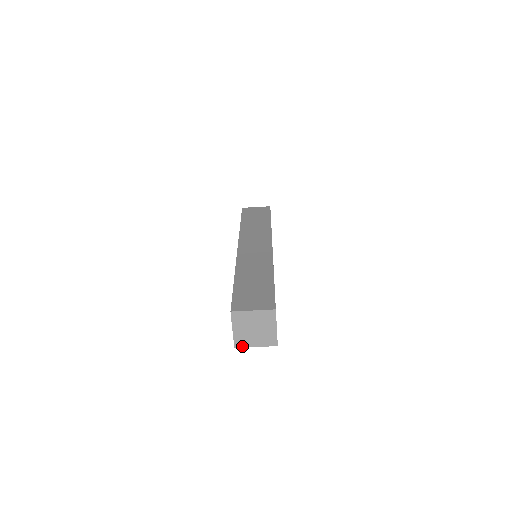
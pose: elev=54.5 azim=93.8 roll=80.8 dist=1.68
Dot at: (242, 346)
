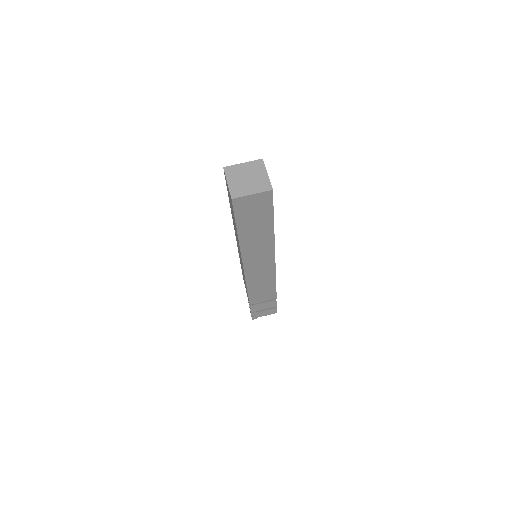
Dot at: (239, 196)
